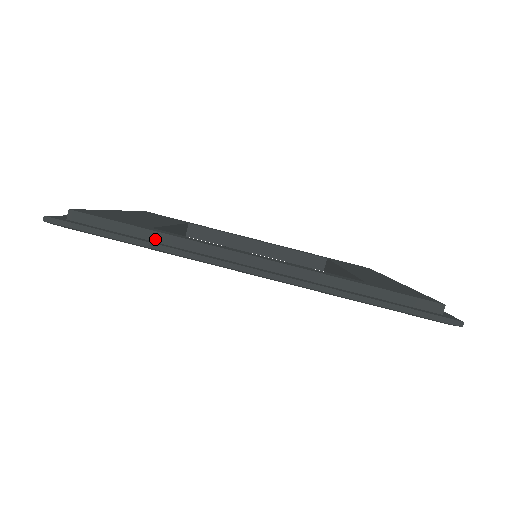
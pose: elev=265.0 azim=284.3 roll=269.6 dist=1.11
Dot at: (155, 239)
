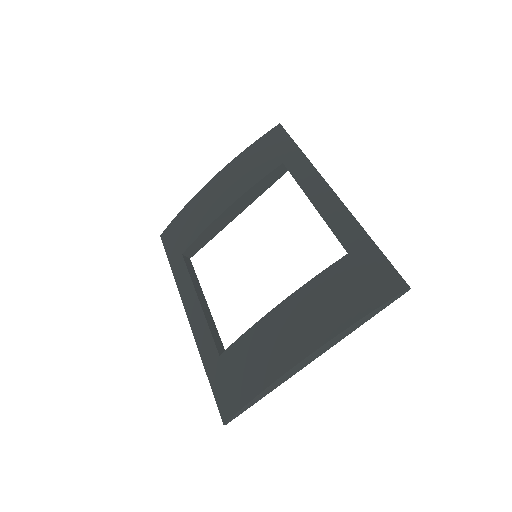
Dot at: occluded
